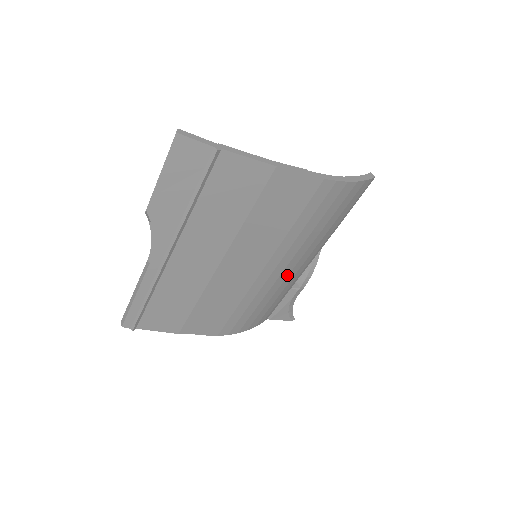
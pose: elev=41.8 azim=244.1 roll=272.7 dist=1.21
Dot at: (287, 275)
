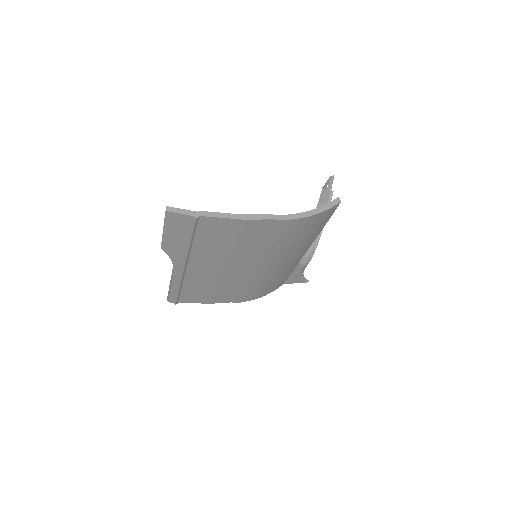
Dot at: (284, 266)
